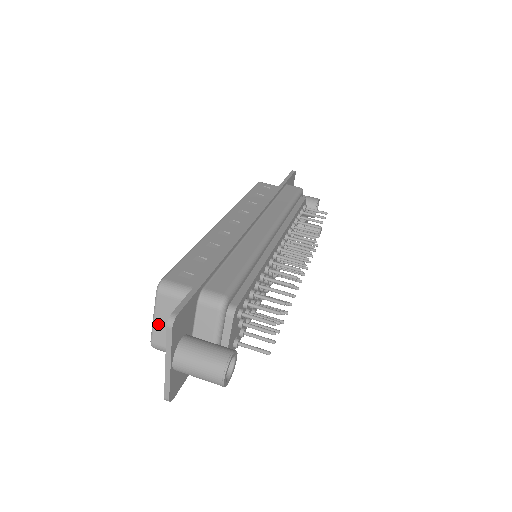
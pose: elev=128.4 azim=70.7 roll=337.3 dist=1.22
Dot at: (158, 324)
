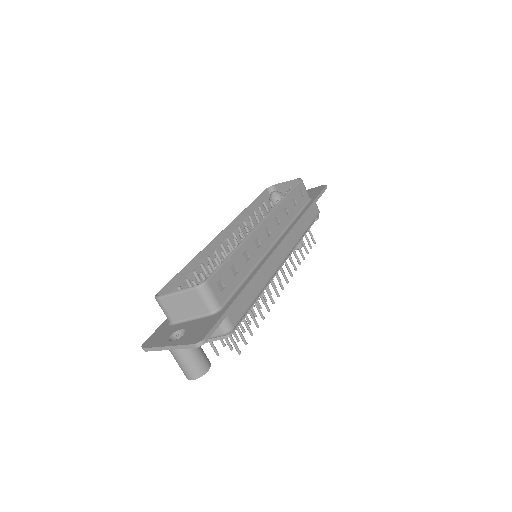
Dot at: (176, 298)
